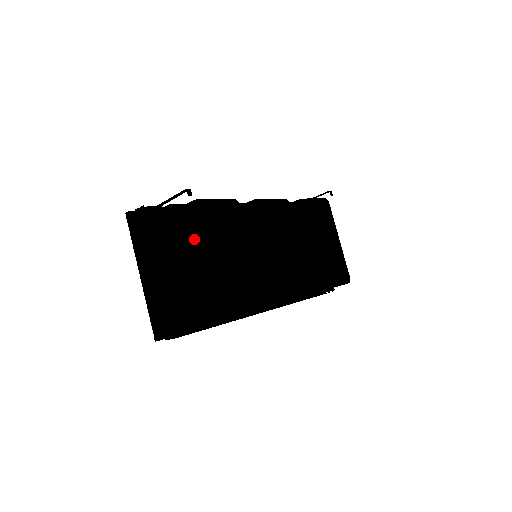
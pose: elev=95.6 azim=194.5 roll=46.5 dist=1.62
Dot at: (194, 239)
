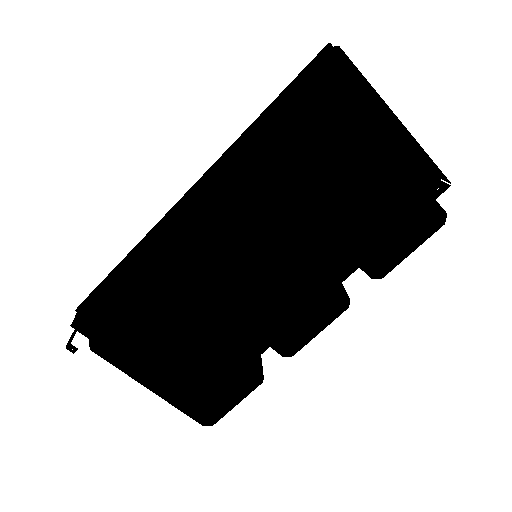
Dot at: occluded
